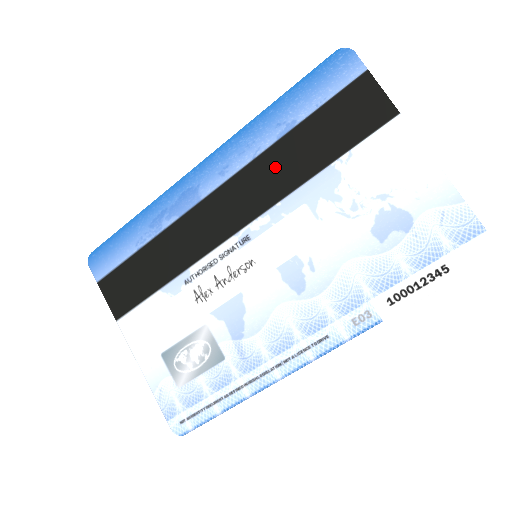
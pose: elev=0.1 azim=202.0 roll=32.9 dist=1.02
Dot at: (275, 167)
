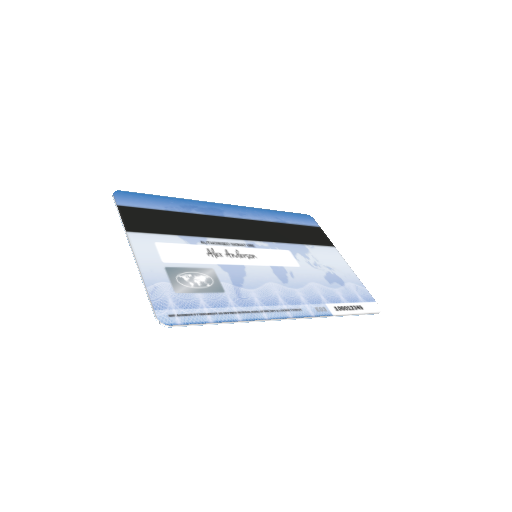
Dot at: (273, 230)
